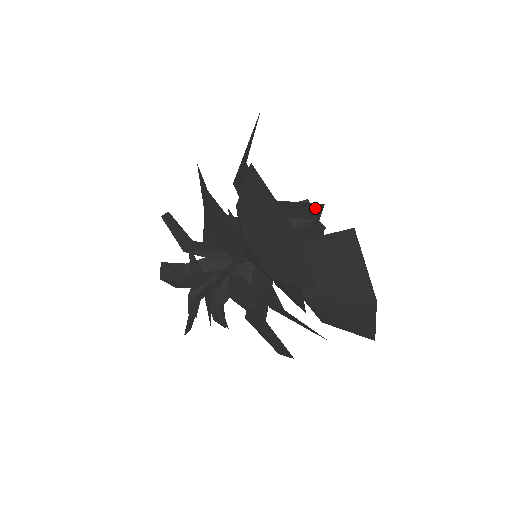
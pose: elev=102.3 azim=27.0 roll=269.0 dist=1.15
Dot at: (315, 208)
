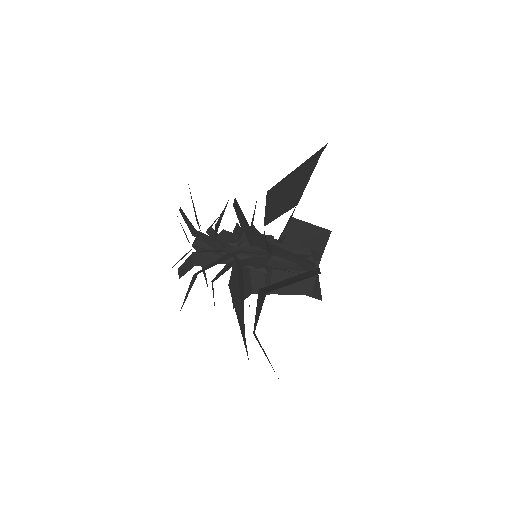
Dot at: occluded
